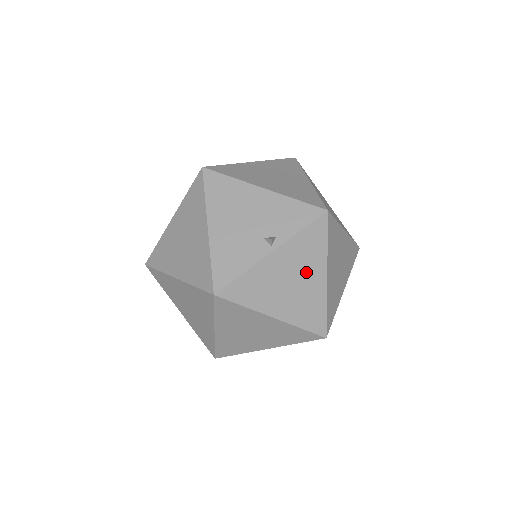
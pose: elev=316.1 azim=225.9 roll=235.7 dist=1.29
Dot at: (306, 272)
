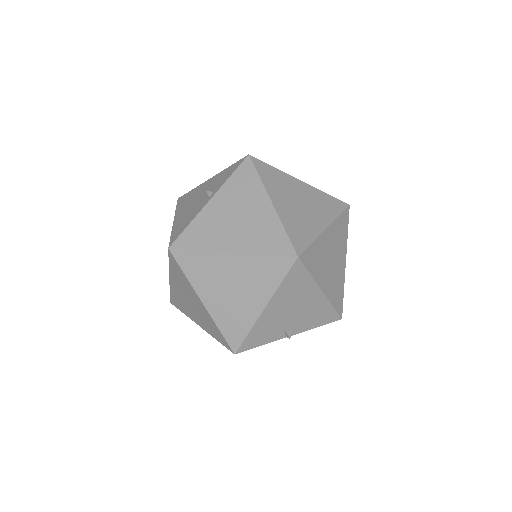
Dot at: (248, 205)
